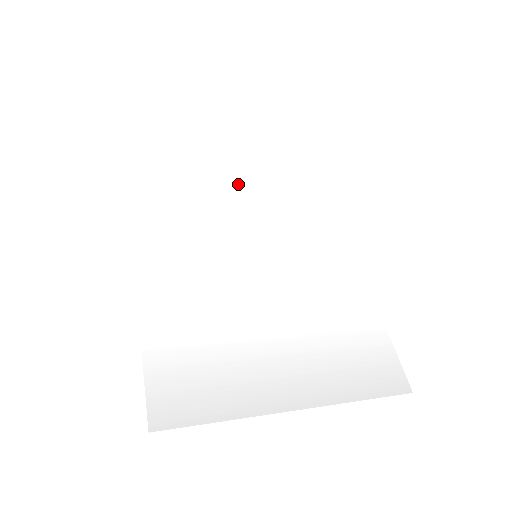
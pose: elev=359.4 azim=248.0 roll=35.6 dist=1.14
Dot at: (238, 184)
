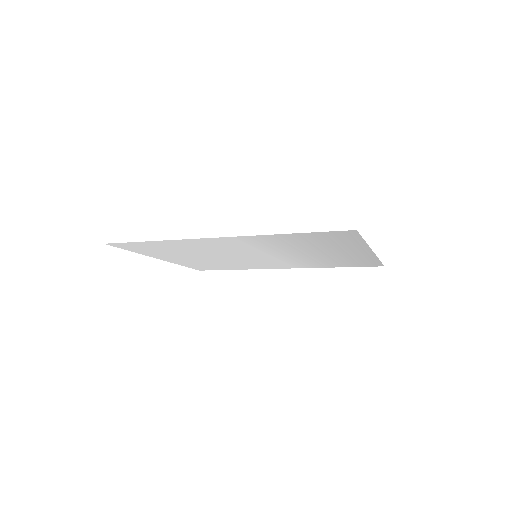
Dot at: (193, 258)
